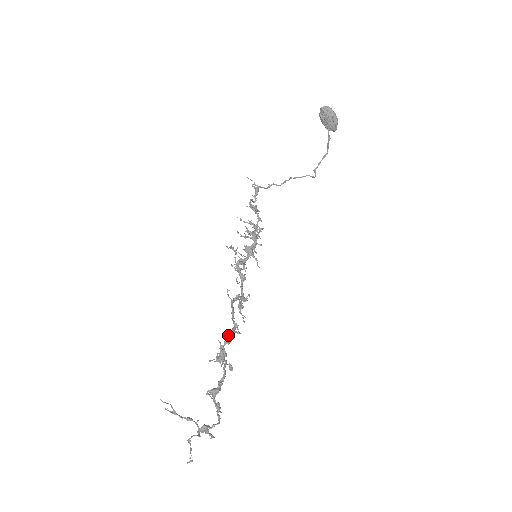
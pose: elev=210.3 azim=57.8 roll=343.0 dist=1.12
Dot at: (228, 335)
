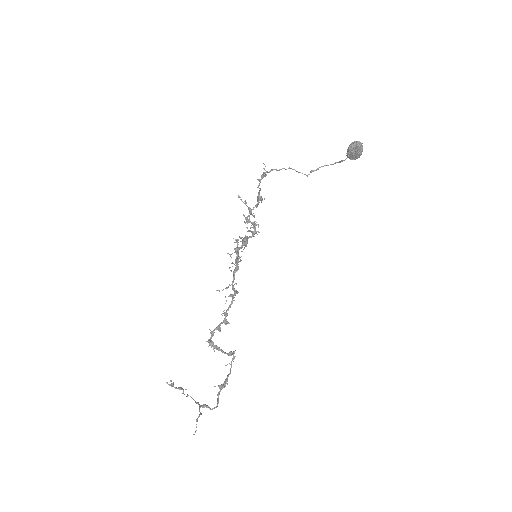
Dot at: occluded
